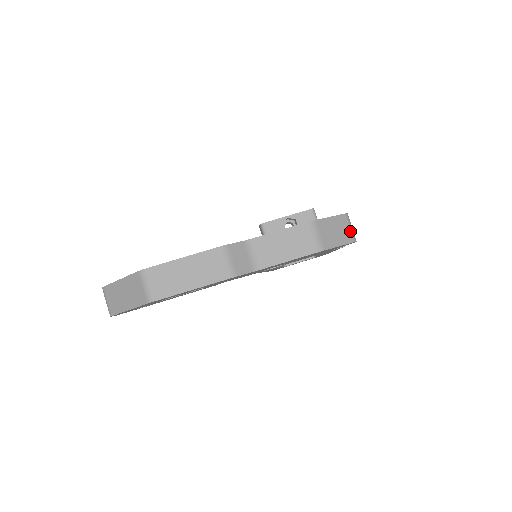
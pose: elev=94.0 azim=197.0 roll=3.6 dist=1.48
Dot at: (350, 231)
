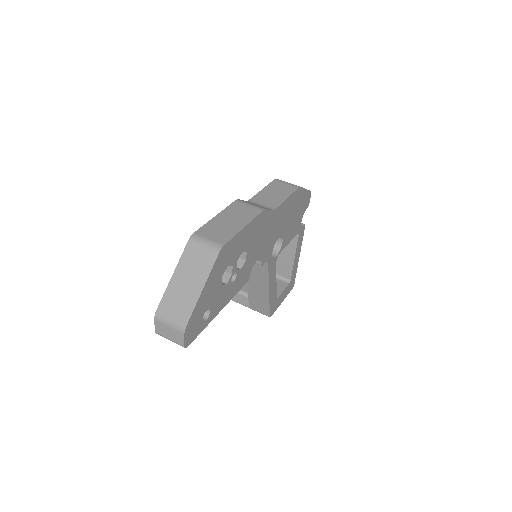
Dot at: occluded
